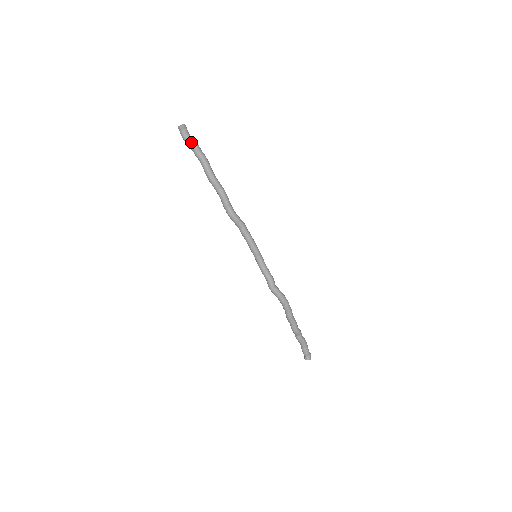
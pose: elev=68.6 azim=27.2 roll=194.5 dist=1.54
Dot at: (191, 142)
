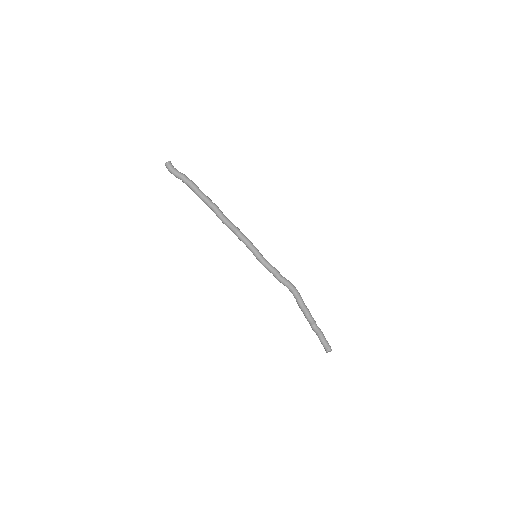
Dot at: (179, 172)
